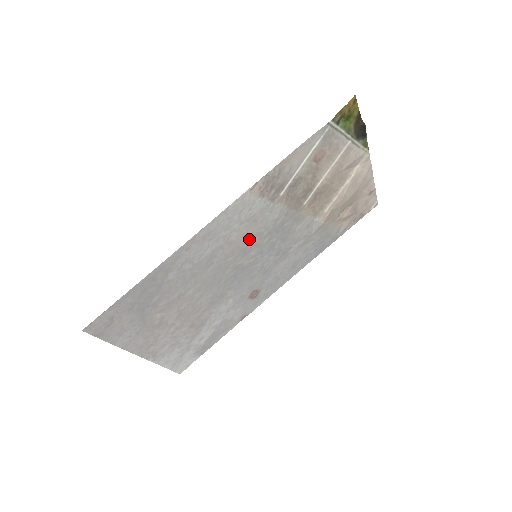
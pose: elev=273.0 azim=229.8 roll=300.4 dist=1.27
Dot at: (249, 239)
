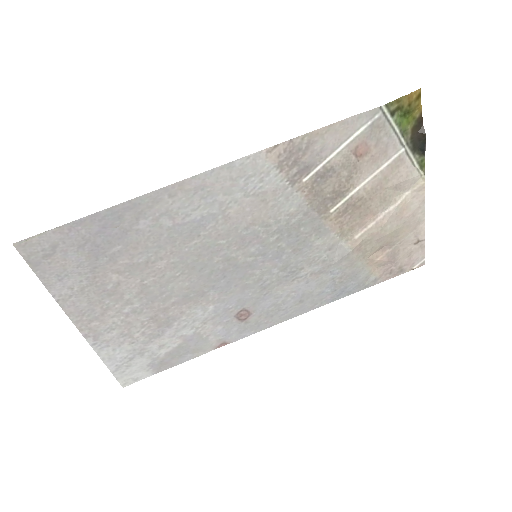
Dot at: (252, 225)
